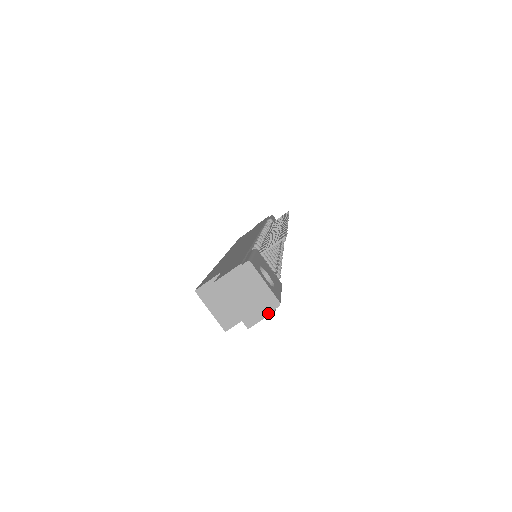
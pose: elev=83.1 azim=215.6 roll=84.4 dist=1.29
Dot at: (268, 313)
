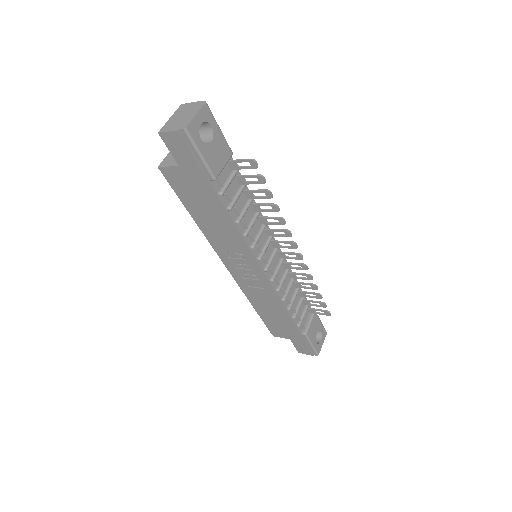
Dot at: (175, 130)
